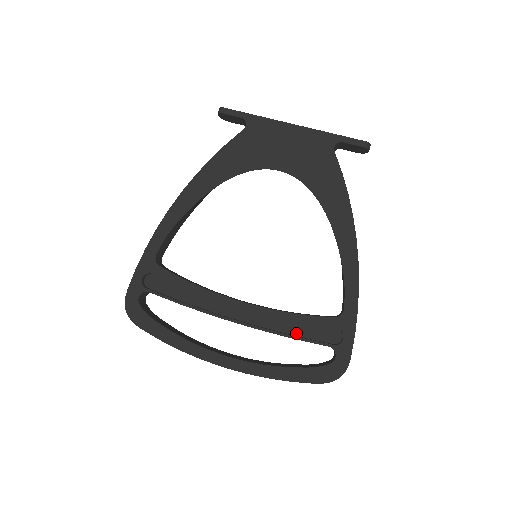
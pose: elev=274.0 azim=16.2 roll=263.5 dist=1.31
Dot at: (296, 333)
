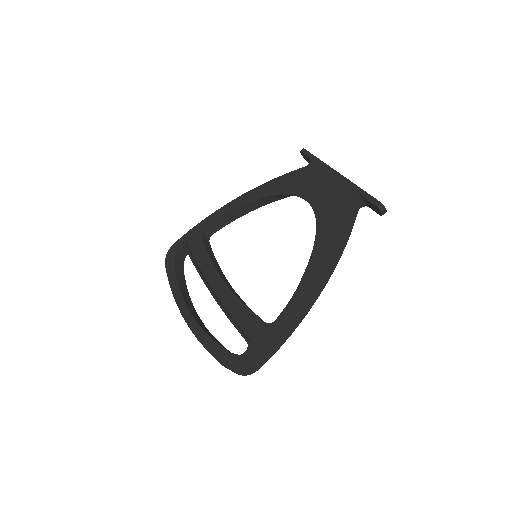
Dot at: (238, 321)
